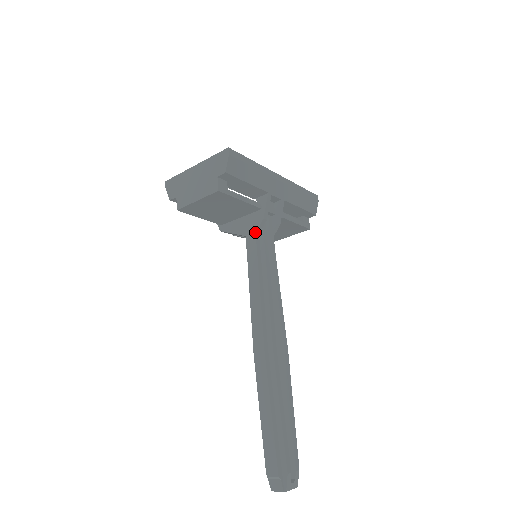
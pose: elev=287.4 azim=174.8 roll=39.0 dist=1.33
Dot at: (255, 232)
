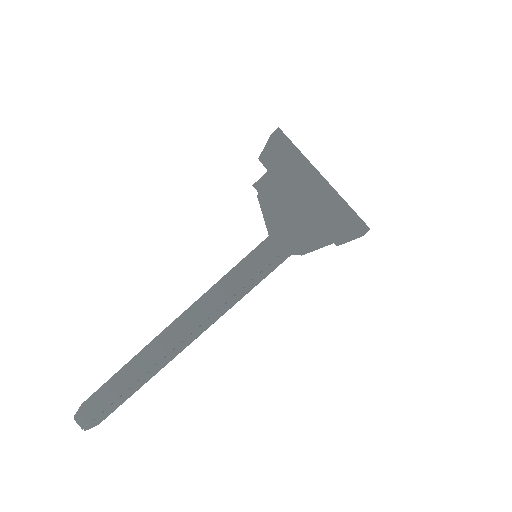
Dot at: (282, 253)
